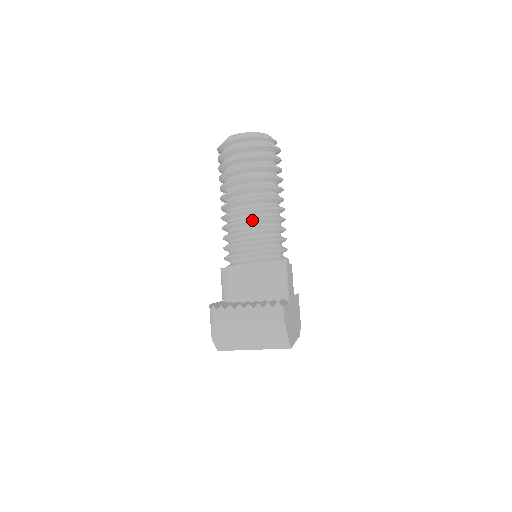
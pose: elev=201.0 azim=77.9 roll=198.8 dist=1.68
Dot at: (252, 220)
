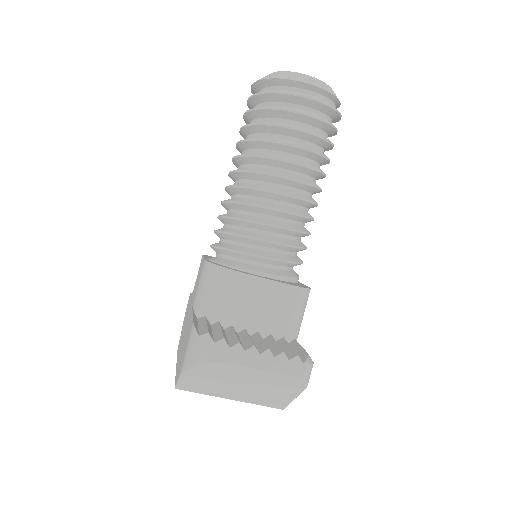
Dot at: (285, 211)
